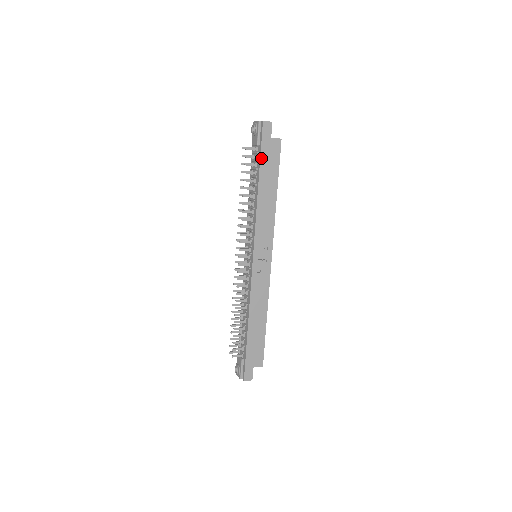
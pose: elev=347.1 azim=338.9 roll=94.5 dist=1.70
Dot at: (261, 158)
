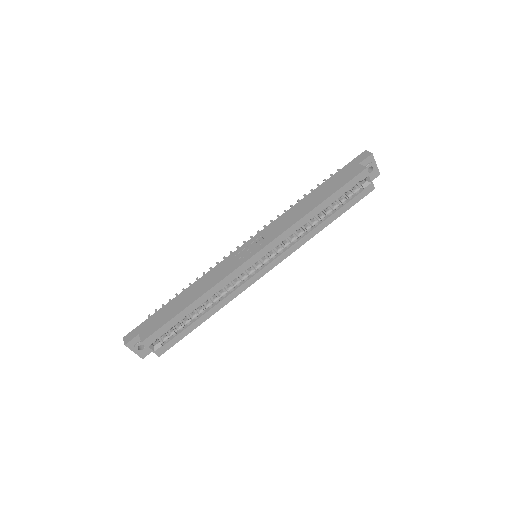
Dot at: (336, 174)
